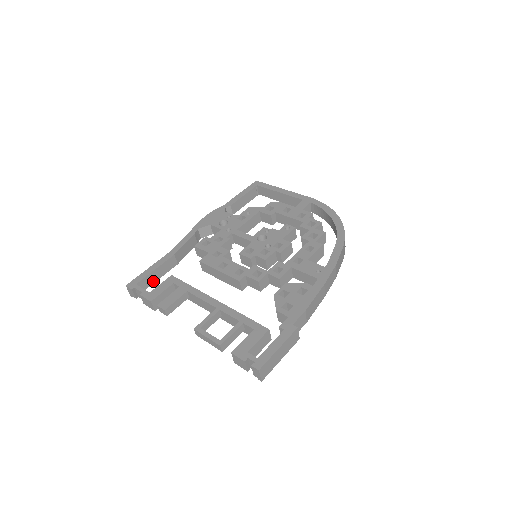
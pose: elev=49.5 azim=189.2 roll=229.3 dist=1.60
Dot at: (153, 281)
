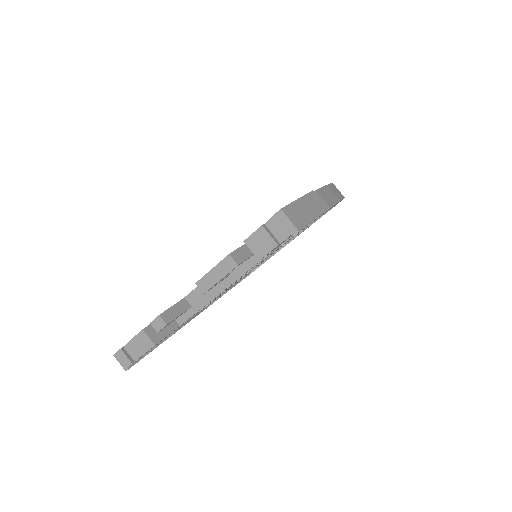
Dot at: occluded
